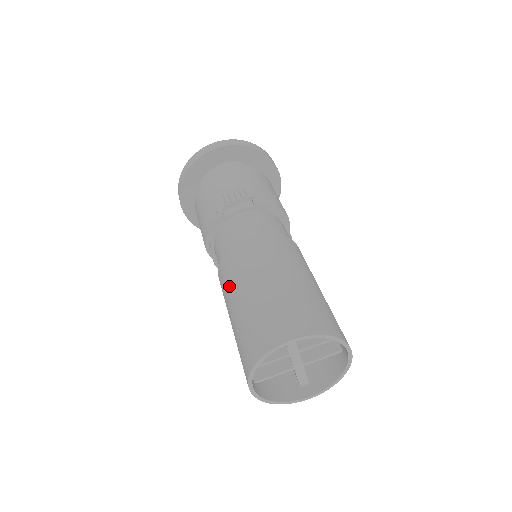
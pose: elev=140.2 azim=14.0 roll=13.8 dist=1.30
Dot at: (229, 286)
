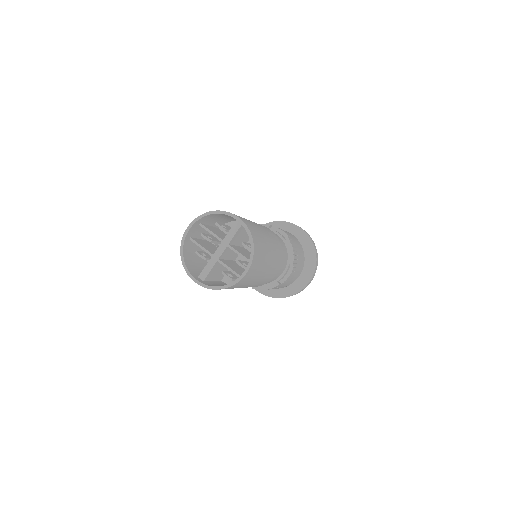
Dot at: occluded
